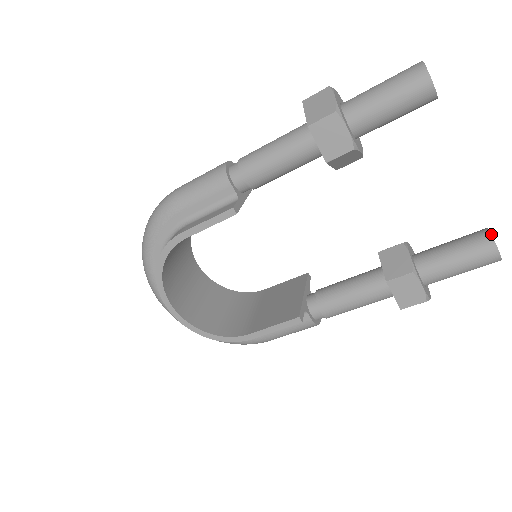
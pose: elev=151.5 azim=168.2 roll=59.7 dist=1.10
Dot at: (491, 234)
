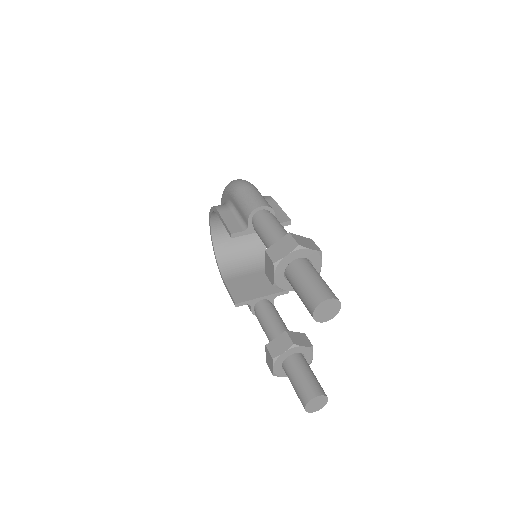
Dot at: (312, 399)
